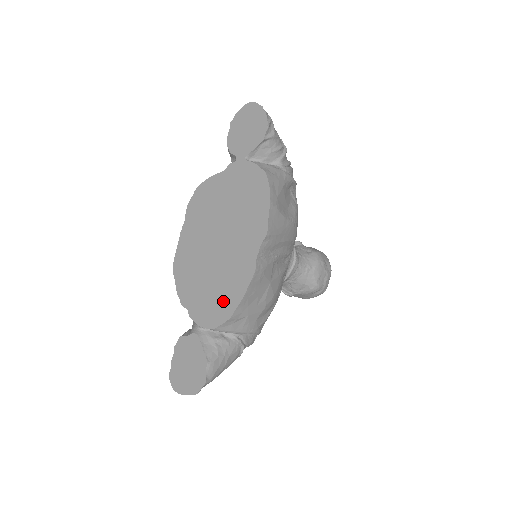
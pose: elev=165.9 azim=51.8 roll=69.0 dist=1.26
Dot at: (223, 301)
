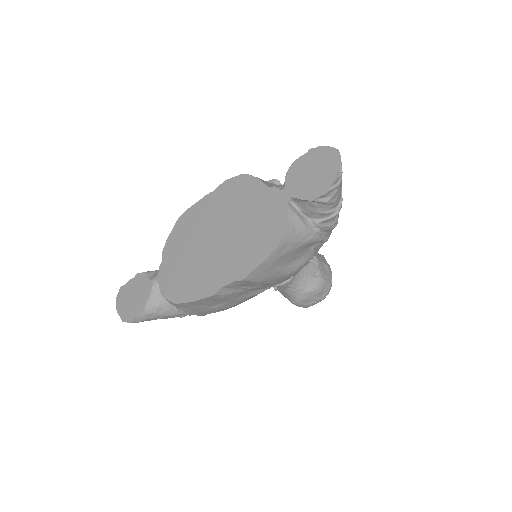
Dot at: (182, 286)
